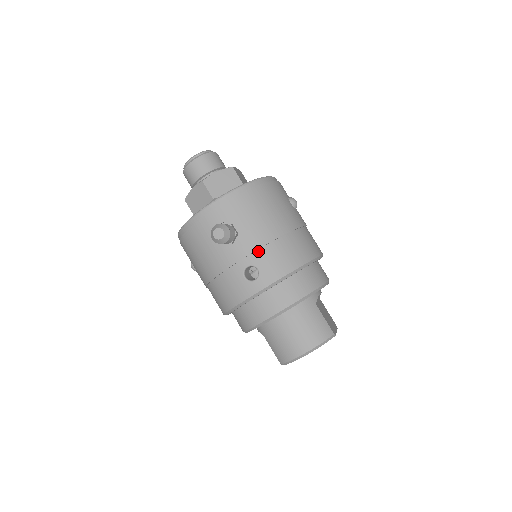
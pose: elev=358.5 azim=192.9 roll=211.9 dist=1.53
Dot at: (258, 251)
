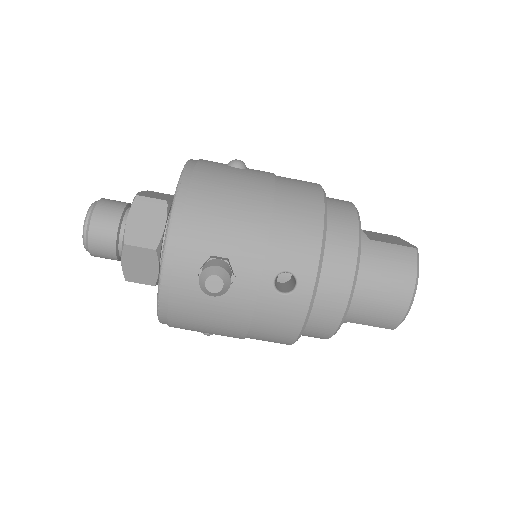
Dot at: (267, 253)
